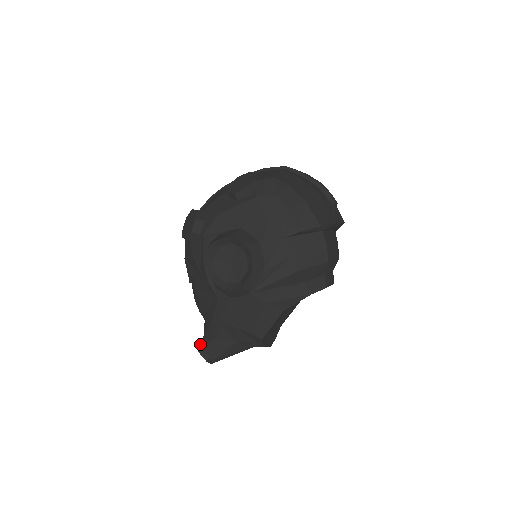
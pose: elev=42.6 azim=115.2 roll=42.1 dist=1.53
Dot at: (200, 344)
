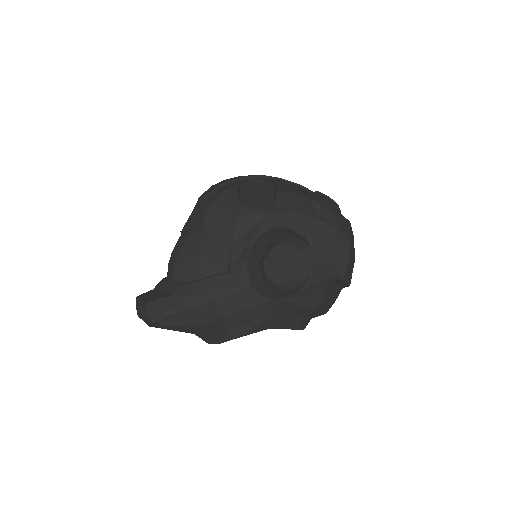
Dot at: (160, 301)
